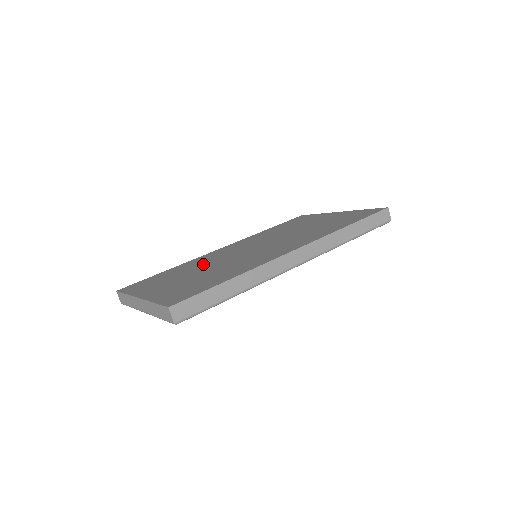
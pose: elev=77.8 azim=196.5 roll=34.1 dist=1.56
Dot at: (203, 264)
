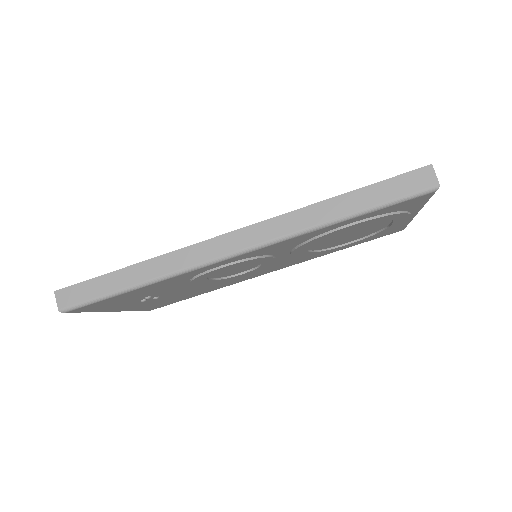
Dot at: occluded
